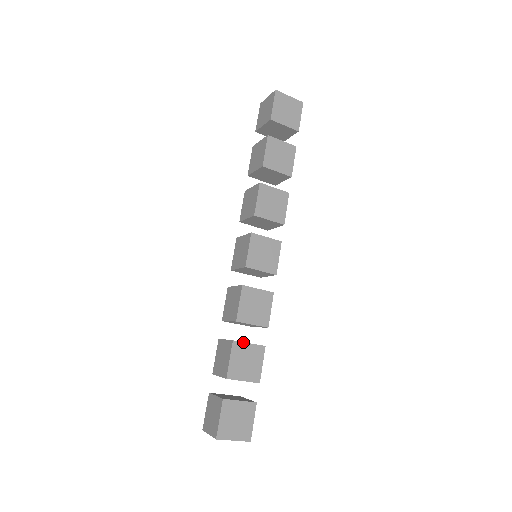
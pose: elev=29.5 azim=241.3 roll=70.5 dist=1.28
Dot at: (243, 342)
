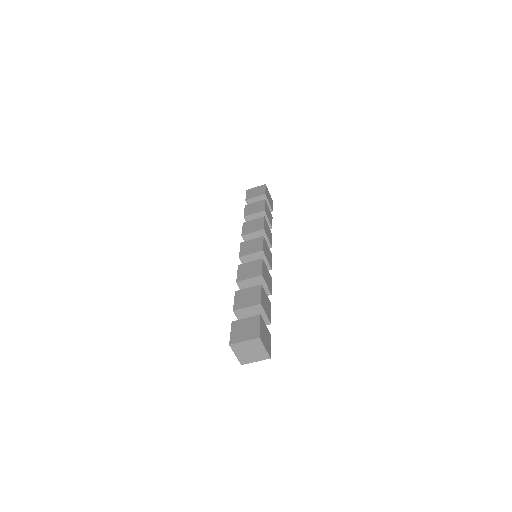
Dot at: (243, 289)
